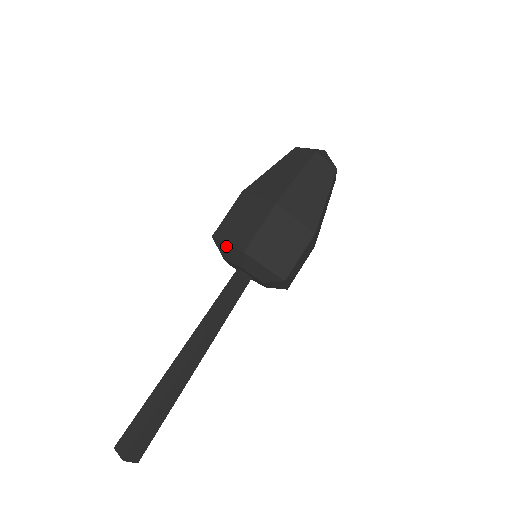
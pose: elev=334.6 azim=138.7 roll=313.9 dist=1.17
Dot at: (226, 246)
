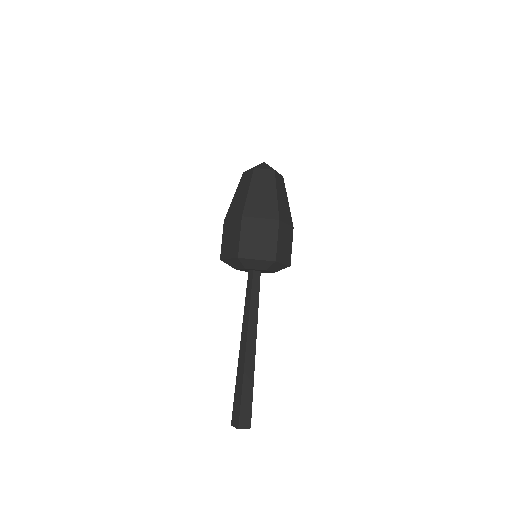
Dot at: (229, 260)
